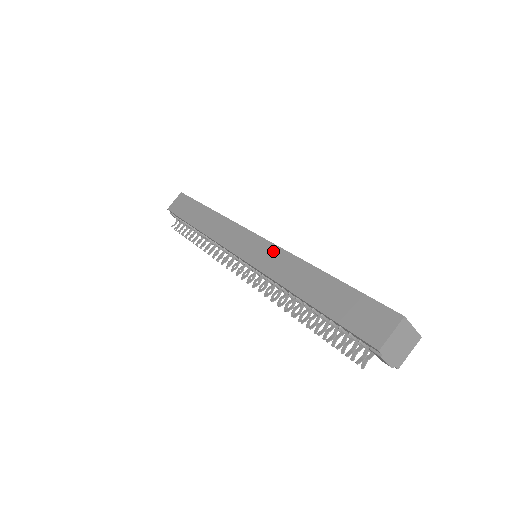
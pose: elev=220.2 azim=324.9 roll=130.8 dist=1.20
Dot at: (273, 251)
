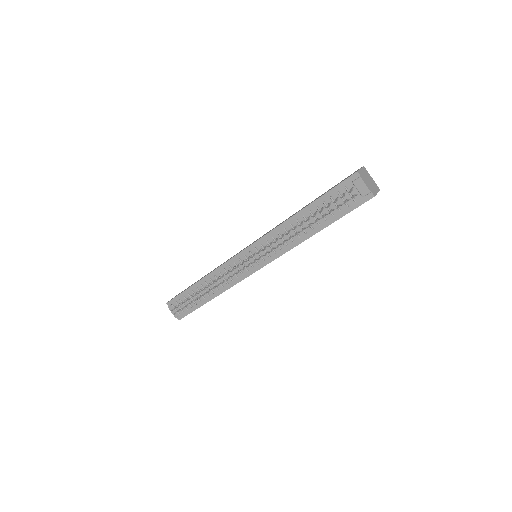
Dot at: occluded
